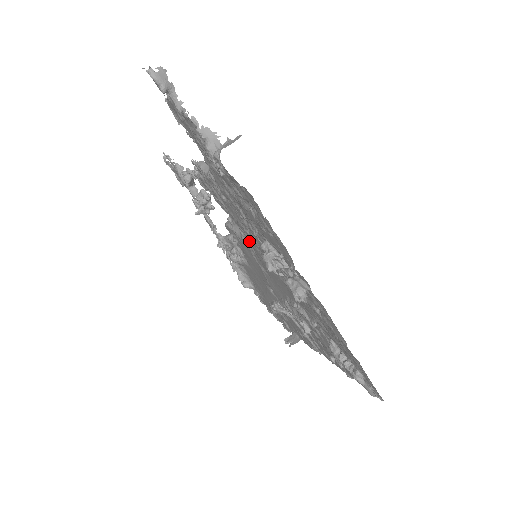
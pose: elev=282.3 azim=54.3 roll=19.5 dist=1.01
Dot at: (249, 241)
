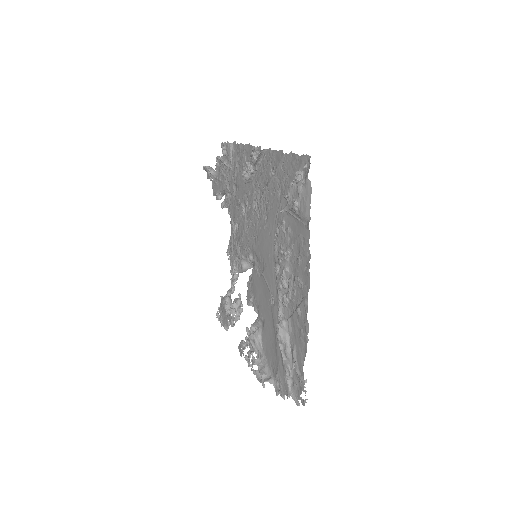
Dot at: (252, 249)
